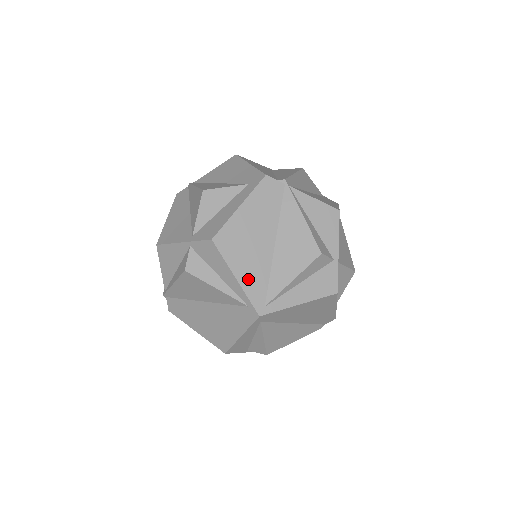
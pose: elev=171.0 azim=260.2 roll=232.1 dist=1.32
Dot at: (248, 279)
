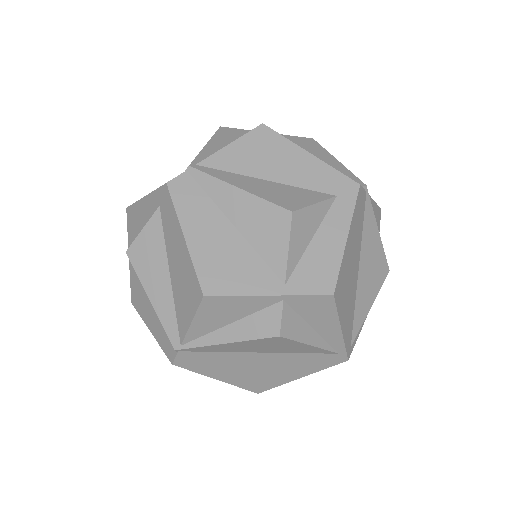
Dot at: (346, 325)
